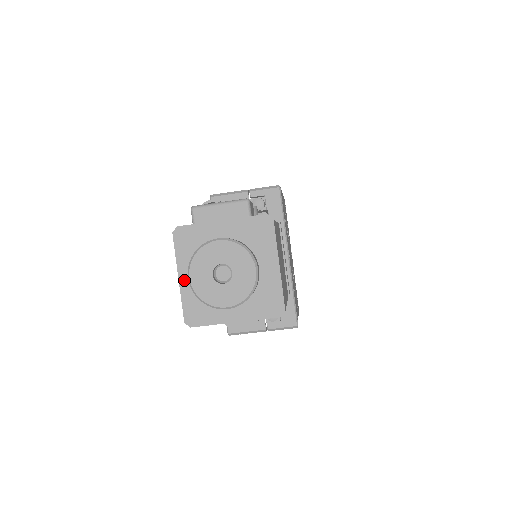
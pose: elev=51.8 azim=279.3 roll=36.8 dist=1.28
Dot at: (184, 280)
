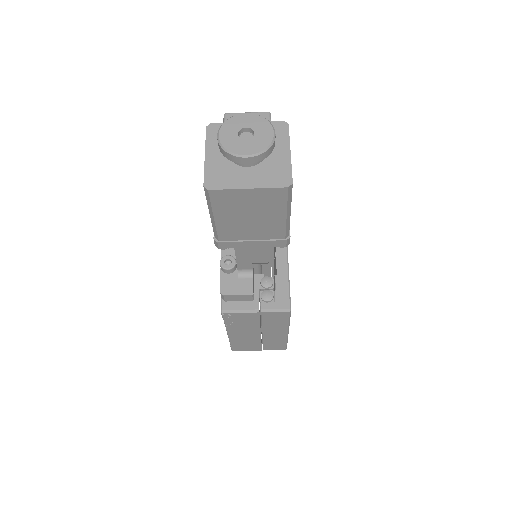
Dot at: (209, 157)
